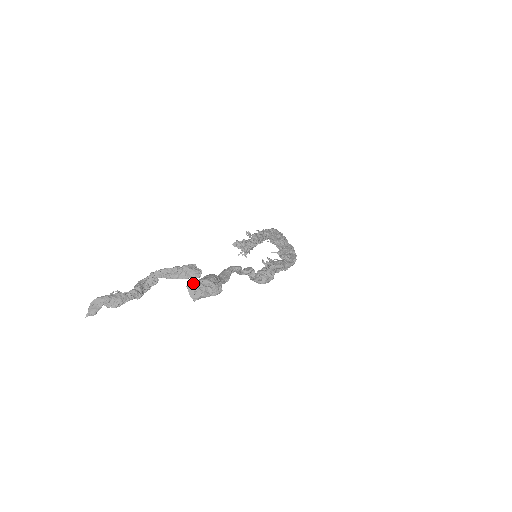
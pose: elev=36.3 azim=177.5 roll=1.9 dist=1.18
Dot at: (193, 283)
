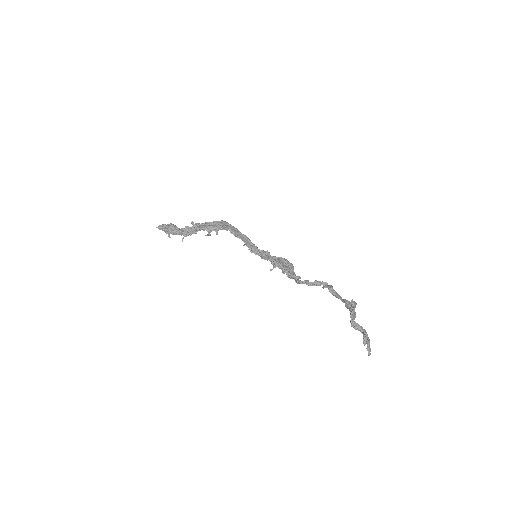
Dot at: occluded
